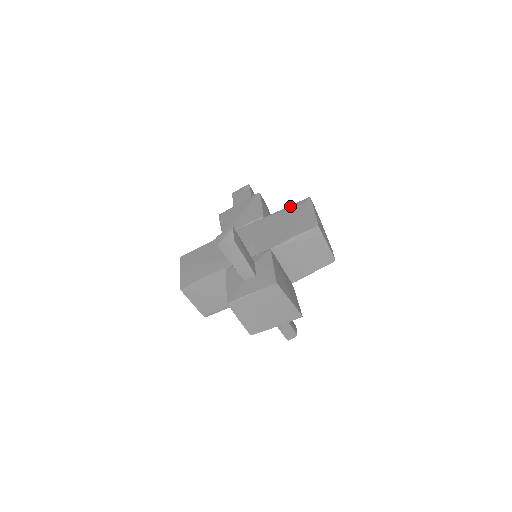
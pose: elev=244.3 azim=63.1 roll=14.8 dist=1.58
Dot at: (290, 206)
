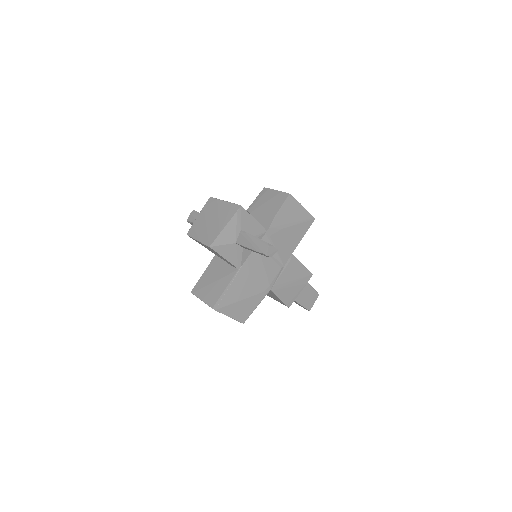
Dot at: occluded
